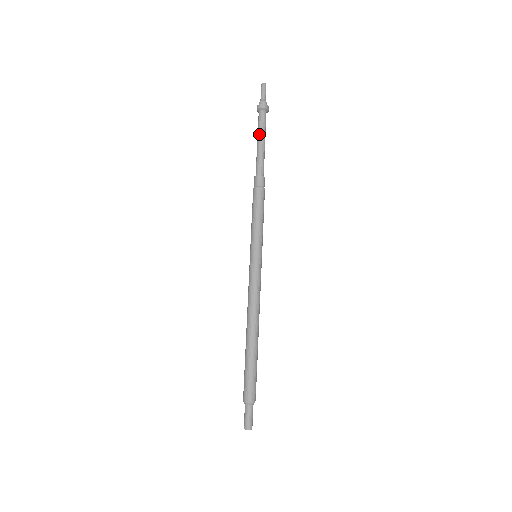
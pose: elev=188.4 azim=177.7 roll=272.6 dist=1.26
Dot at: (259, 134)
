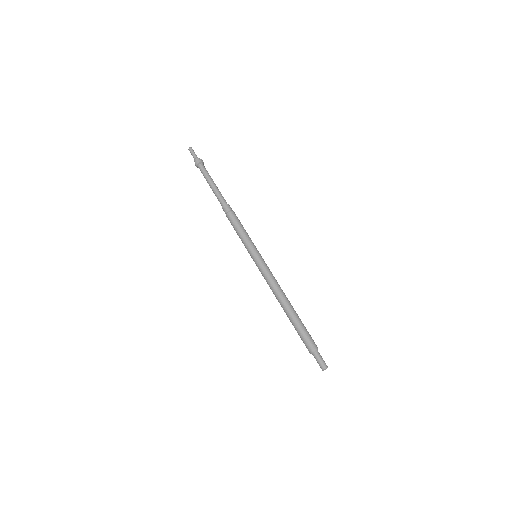
Dot at: (207, 181)
